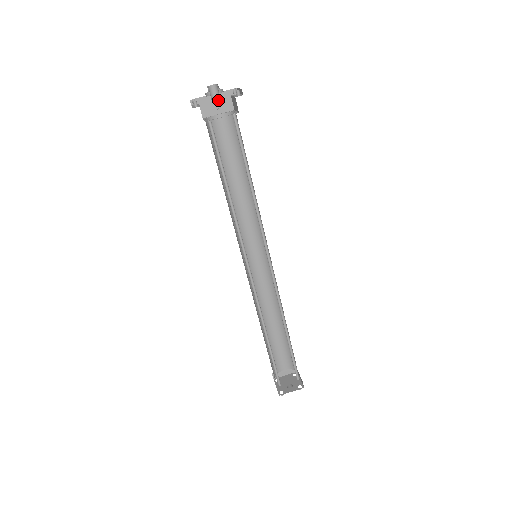
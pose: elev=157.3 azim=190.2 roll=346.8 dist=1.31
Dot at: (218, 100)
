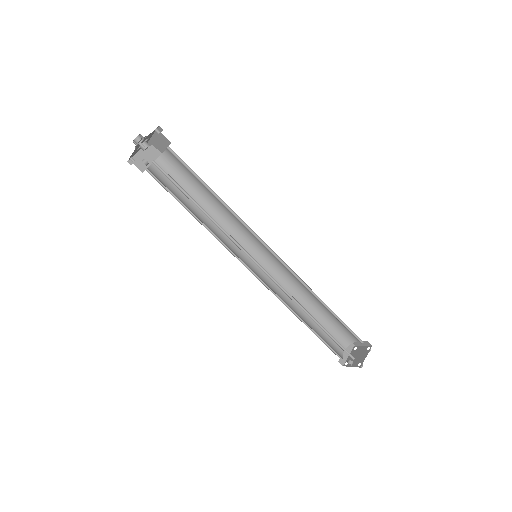
Dot at: (158, 138)
